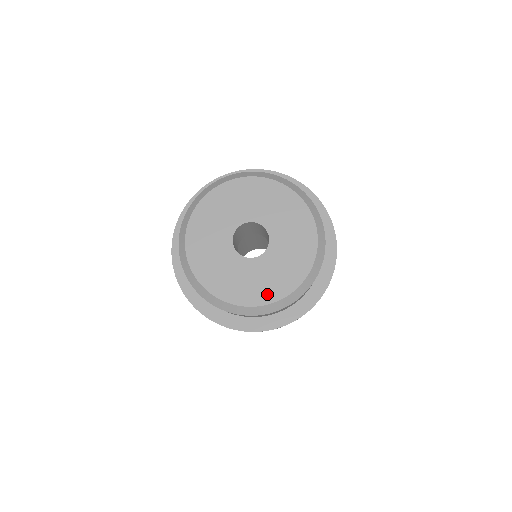
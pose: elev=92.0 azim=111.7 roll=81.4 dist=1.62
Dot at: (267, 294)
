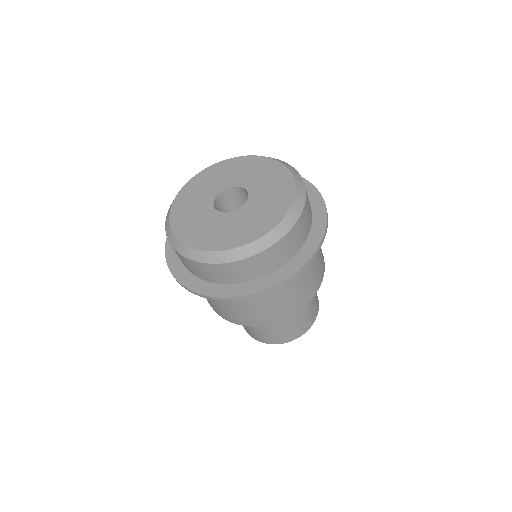
Dot at: (269, 221)
